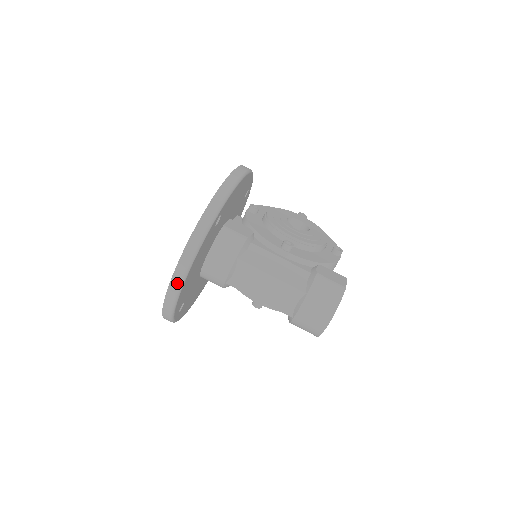
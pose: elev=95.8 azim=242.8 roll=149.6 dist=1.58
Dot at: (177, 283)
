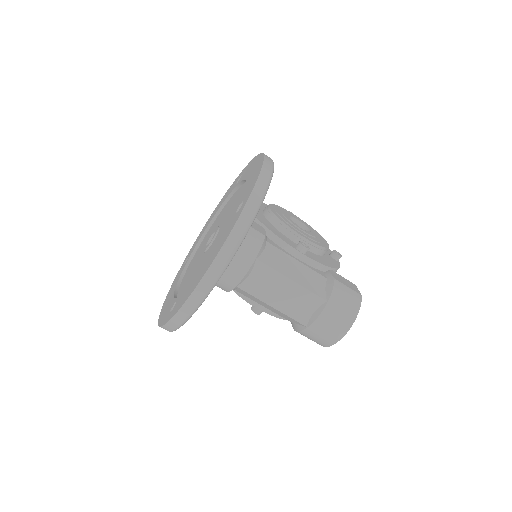
Dot at: (206, 287)
